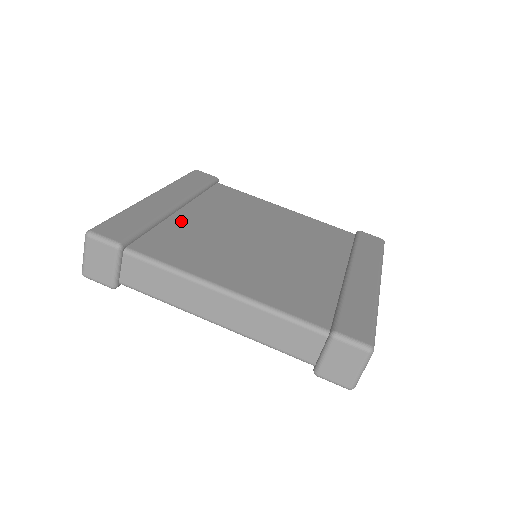
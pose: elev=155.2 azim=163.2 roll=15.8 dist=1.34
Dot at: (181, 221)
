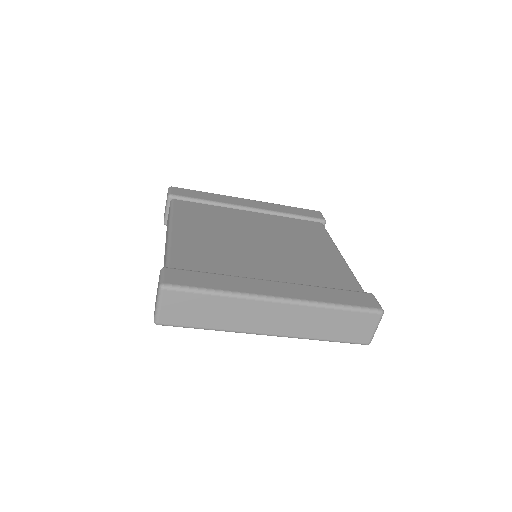
Dot at: (233, 212)
